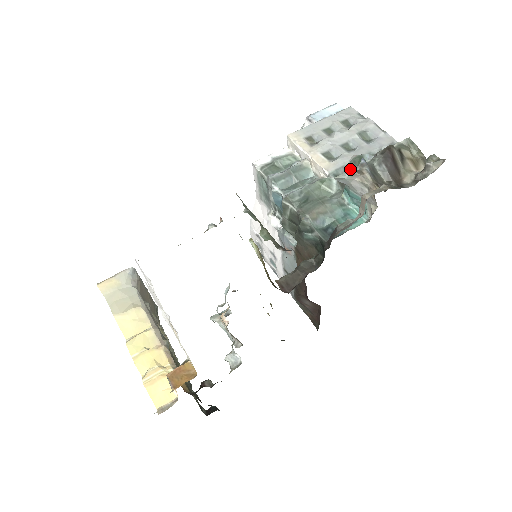
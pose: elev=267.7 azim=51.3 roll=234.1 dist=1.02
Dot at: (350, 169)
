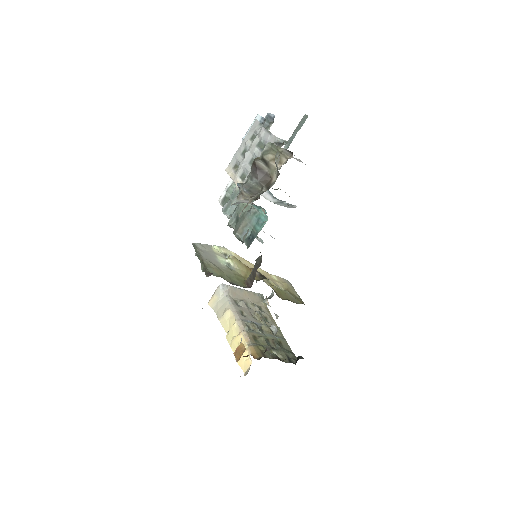
Dot at: (238, 193)
